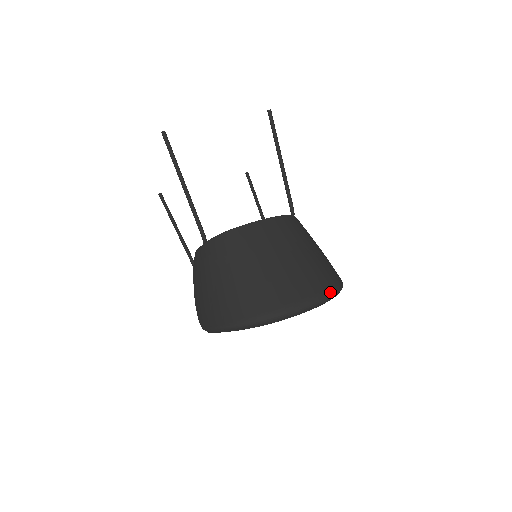
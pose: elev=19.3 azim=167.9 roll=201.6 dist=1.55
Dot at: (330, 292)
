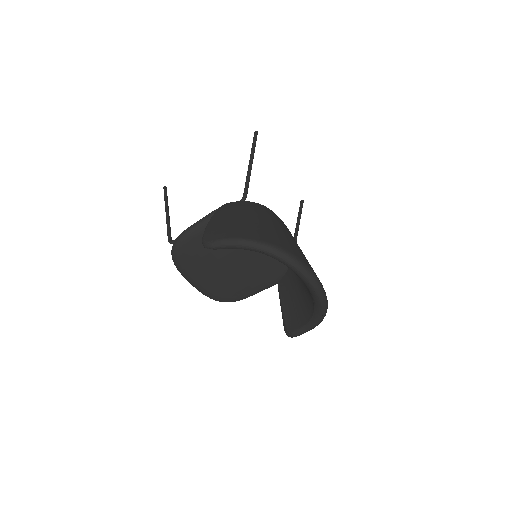
Dot at: occluded
